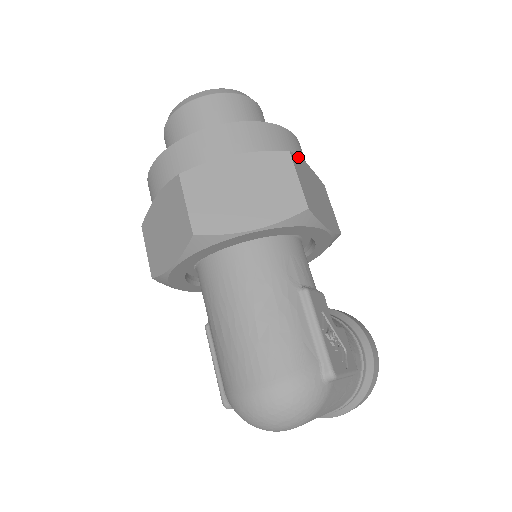
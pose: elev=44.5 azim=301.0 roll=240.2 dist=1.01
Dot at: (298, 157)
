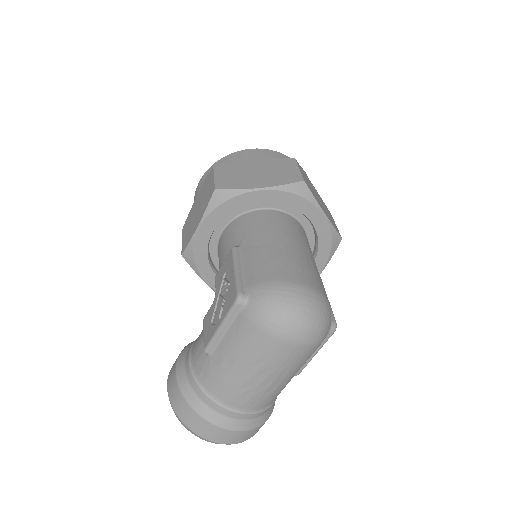
Dot at: occluded
